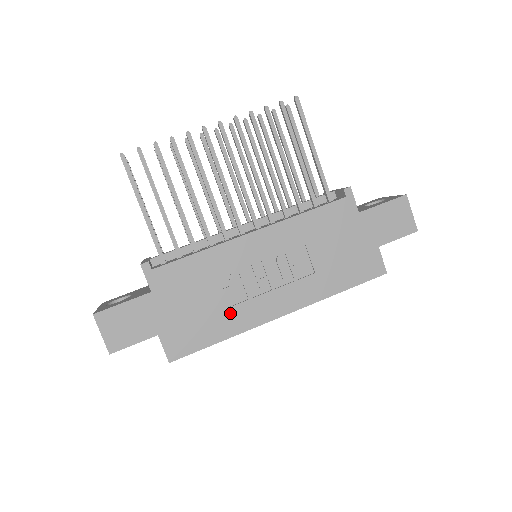
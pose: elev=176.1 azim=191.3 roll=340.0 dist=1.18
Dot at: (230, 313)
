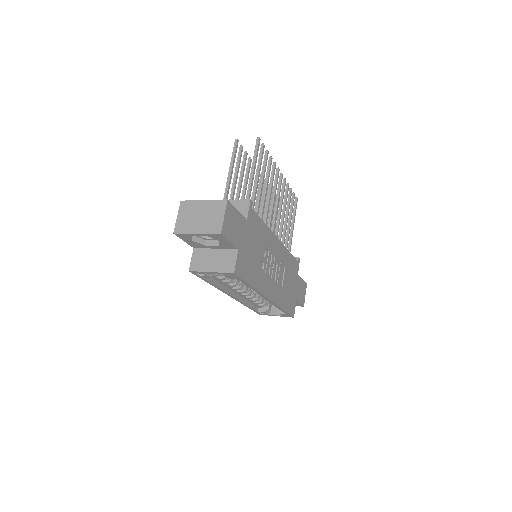
Dot at: (259, 273)
